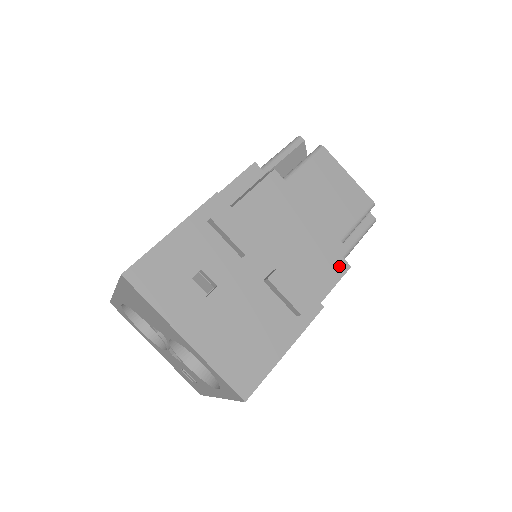
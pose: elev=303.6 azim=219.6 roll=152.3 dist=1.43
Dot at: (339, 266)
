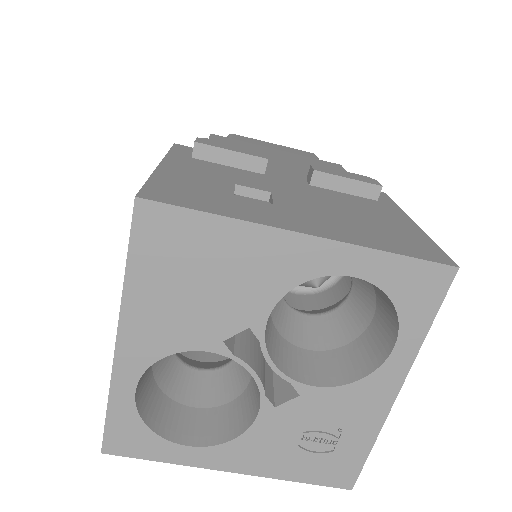
Dot at: occluded
